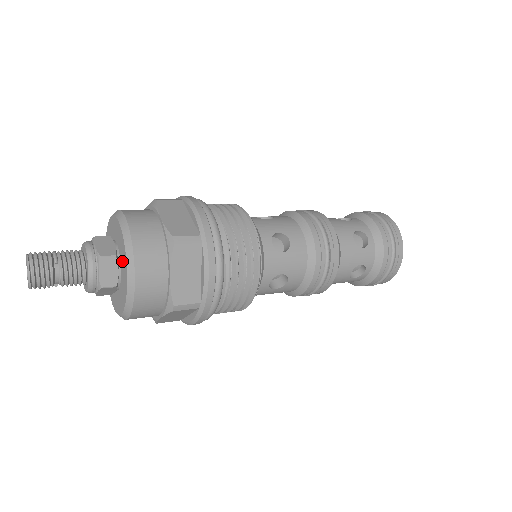
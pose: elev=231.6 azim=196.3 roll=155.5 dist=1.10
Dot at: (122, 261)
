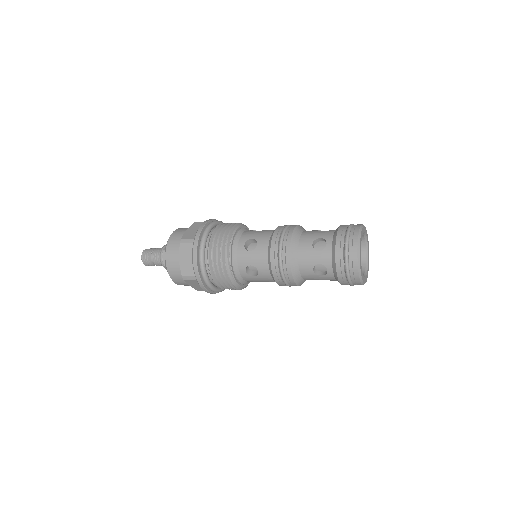
Dot at: occluded
